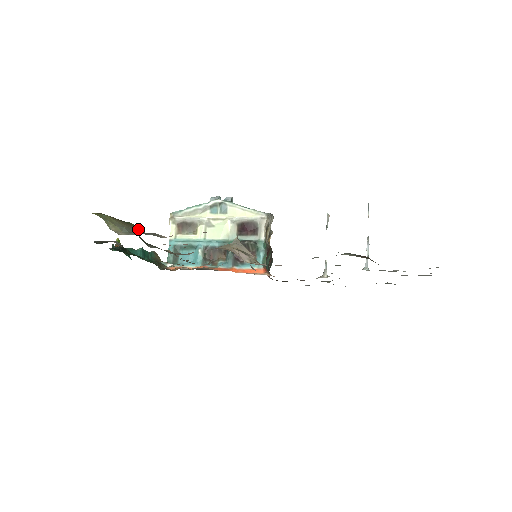
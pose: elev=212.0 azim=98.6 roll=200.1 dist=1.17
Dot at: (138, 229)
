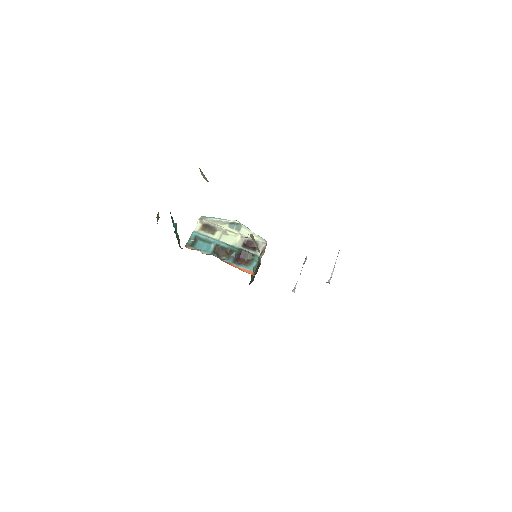
Dot at: occluded
